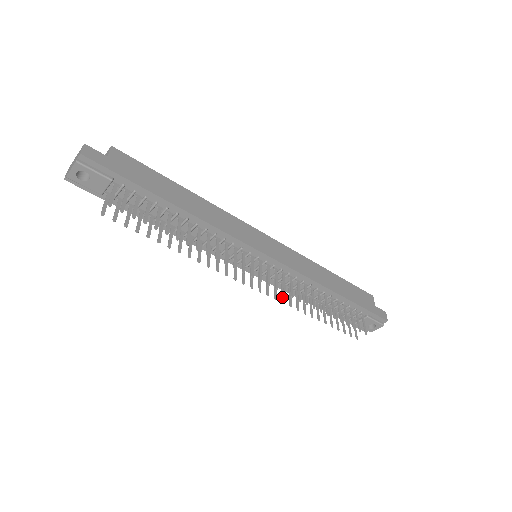
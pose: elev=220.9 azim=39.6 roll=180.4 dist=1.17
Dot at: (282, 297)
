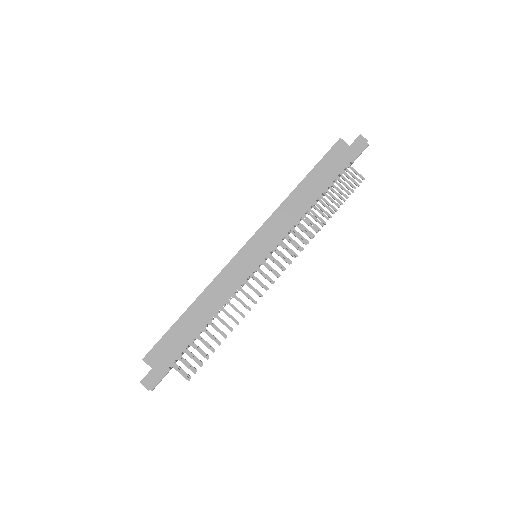
Dot at: (296, 248)
